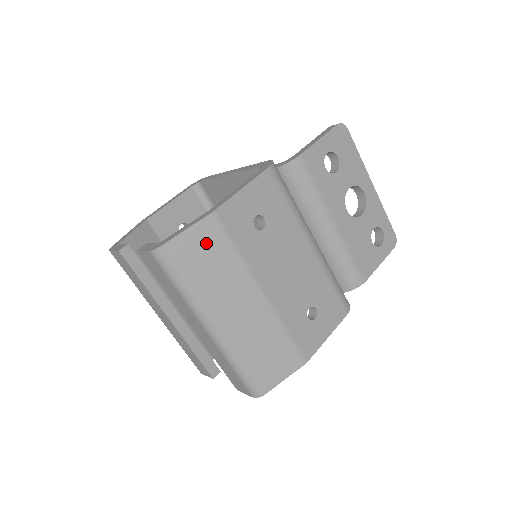
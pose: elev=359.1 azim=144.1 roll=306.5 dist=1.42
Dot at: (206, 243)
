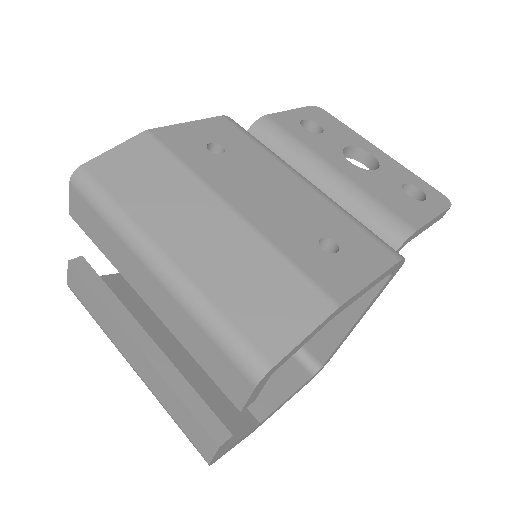
Dot at: (140, 159)
